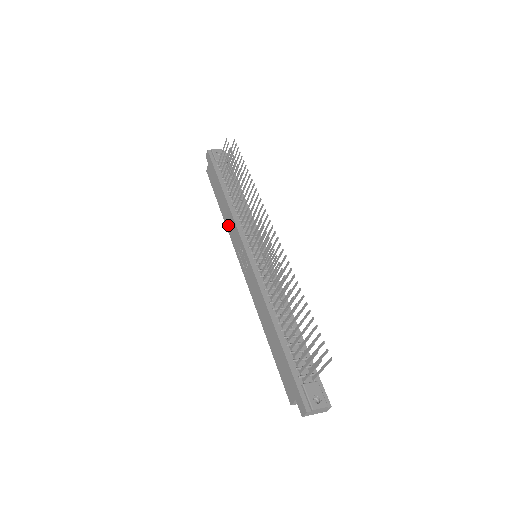
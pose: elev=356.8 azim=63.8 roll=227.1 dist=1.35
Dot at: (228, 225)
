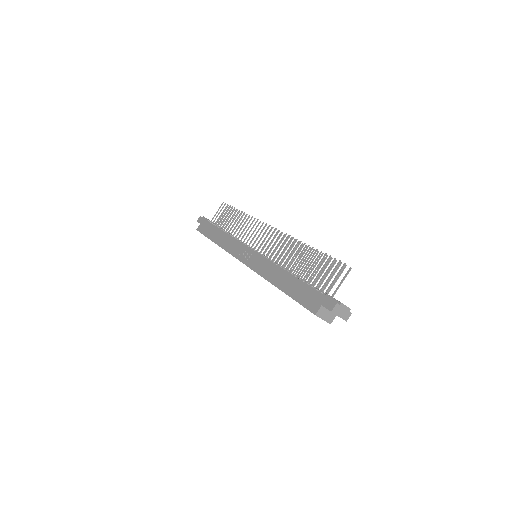
Dot at: (226, 246)
